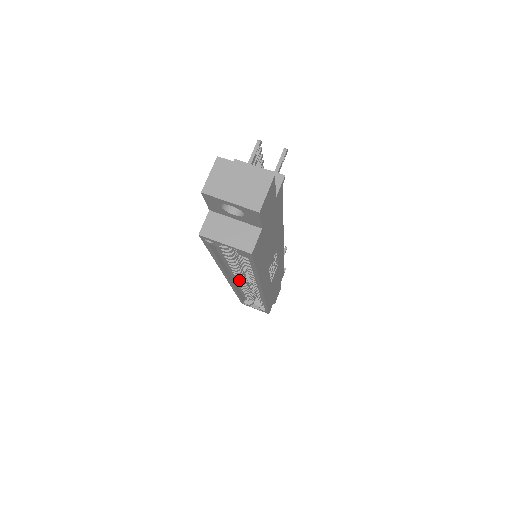
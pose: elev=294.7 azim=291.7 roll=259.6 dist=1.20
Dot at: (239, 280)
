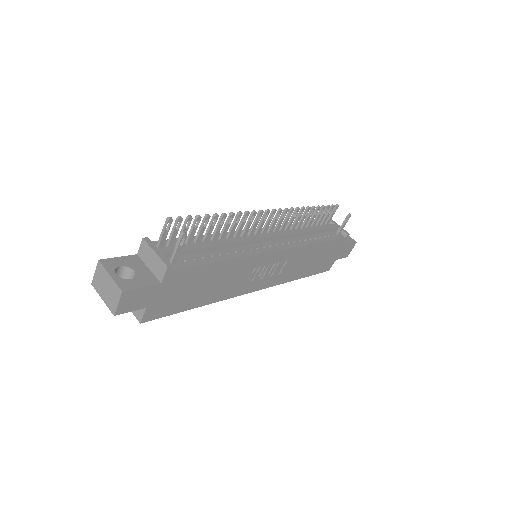
Dot at: occluded
